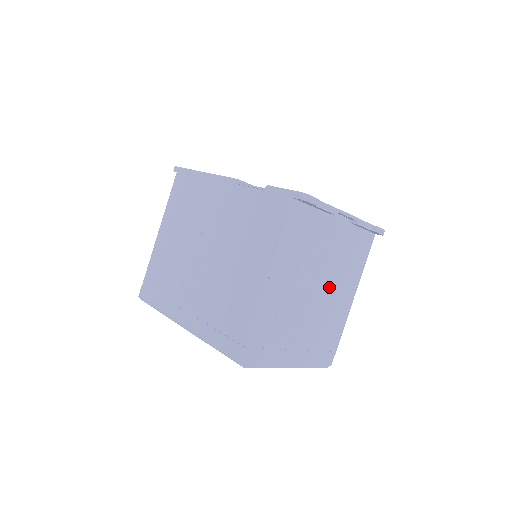
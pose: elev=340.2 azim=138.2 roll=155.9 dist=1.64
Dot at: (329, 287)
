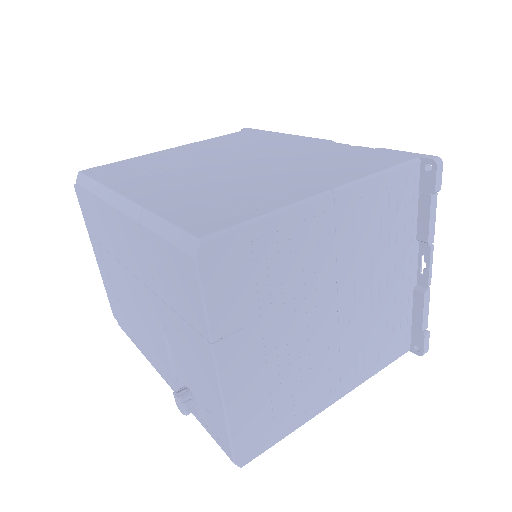
Dot at: (343, 332)
